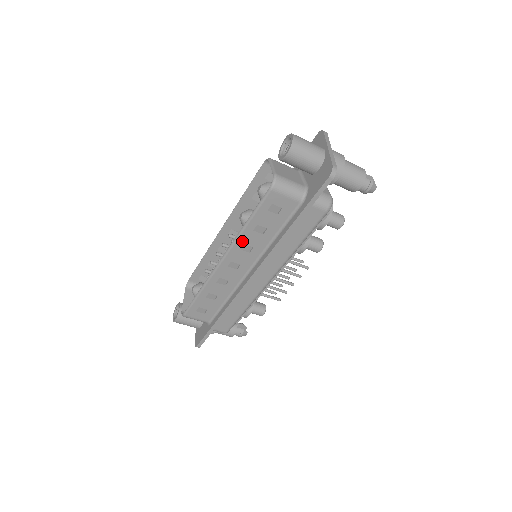
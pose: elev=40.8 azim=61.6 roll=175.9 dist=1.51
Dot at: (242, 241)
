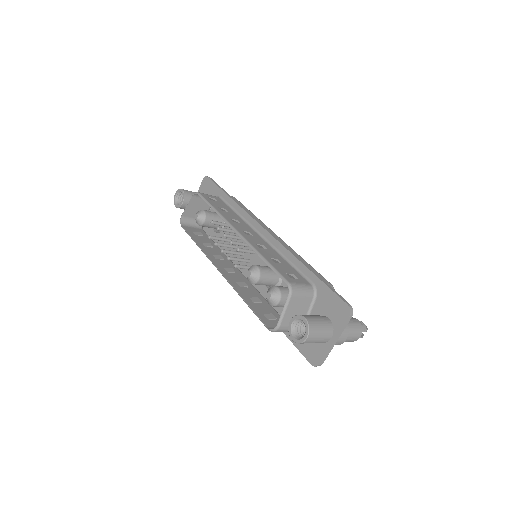
Dot at: (238, 289)
